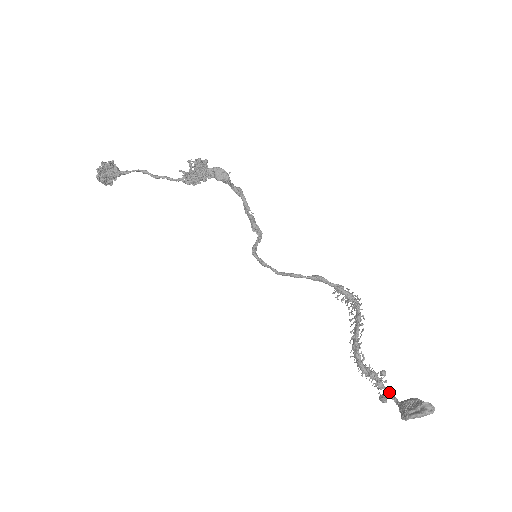
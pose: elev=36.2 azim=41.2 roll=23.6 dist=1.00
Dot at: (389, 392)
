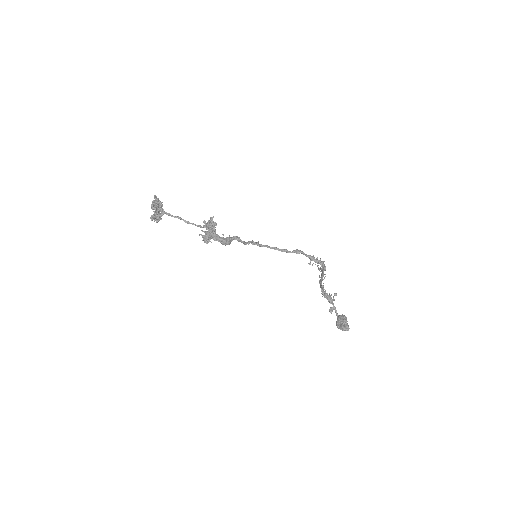
Dot at: (334, 308)
